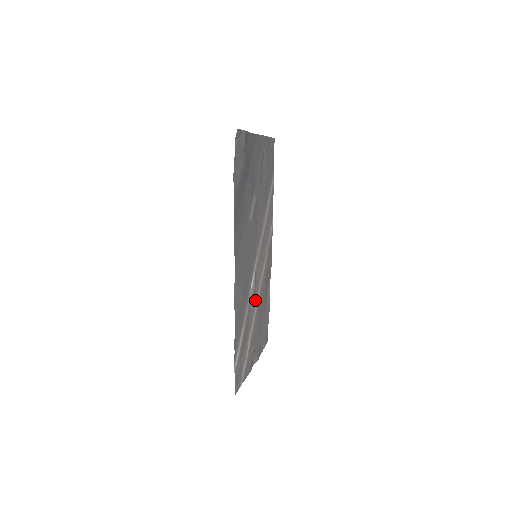
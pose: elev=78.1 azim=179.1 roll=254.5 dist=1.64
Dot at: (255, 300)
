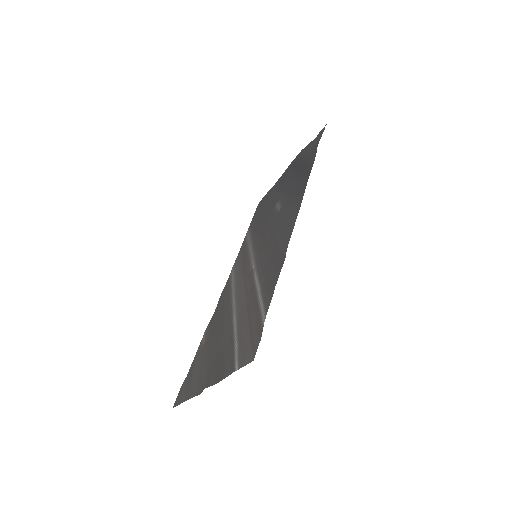
Dot at: (239, 301)
